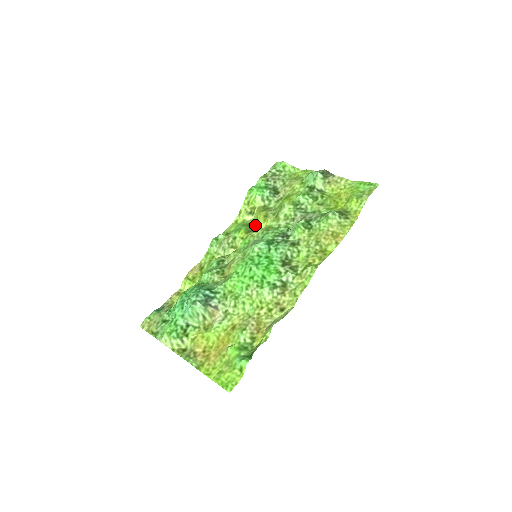
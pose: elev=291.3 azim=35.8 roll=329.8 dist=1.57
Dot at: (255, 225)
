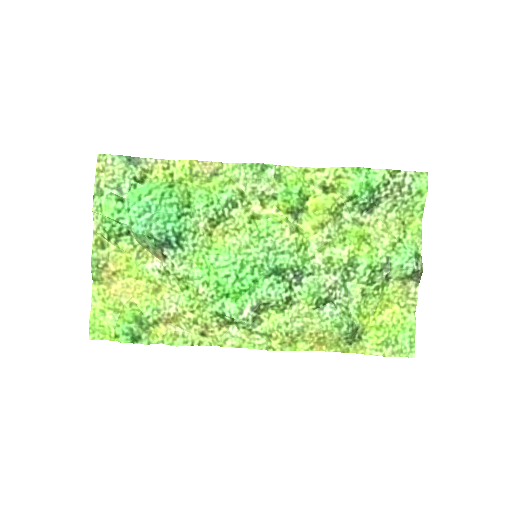
Dot at: (306, 213)
